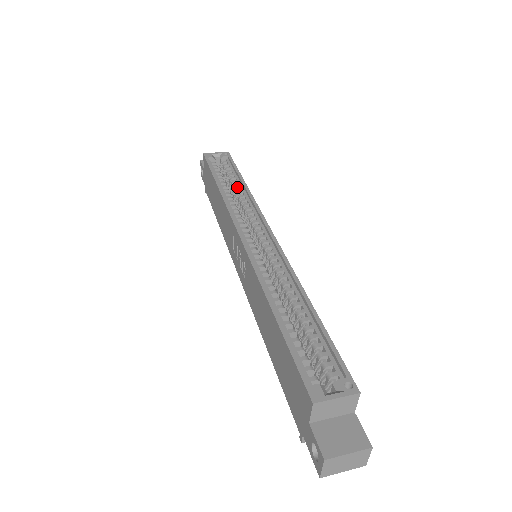
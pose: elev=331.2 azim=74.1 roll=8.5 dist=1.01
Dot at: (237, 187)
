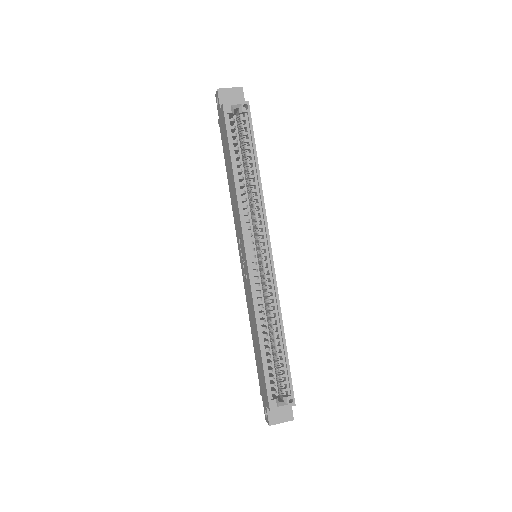
Dot at: occluded
